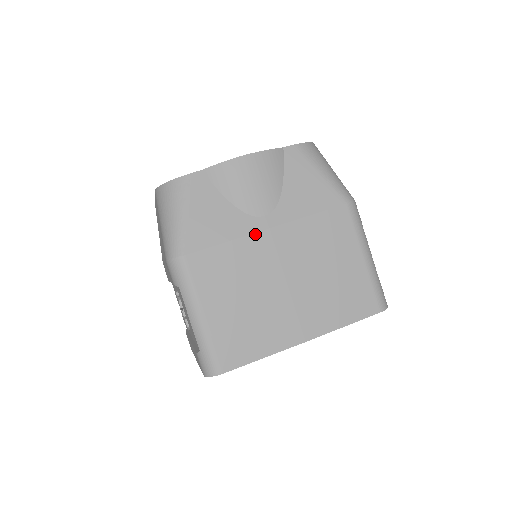
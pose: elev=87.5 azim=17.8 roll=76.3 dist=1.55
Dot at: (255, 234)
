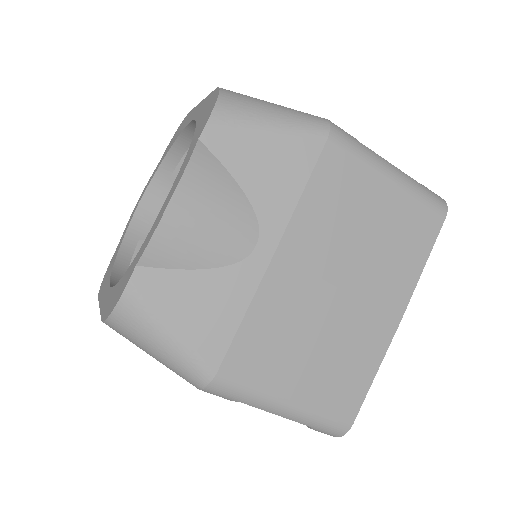
Dot at: (265, 276)
